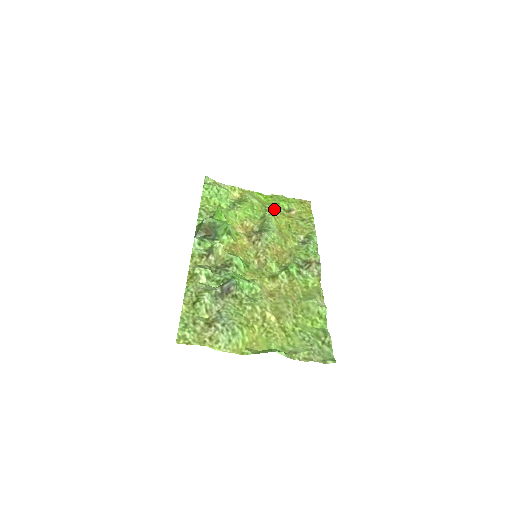
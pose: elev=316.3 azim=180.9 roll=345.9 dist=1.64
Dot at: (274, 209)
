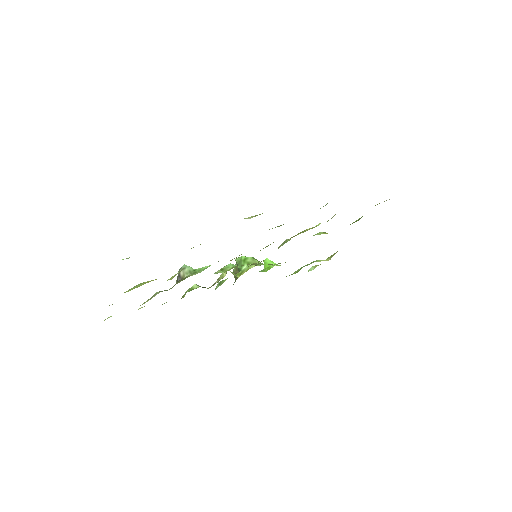
Dot at: occluded
